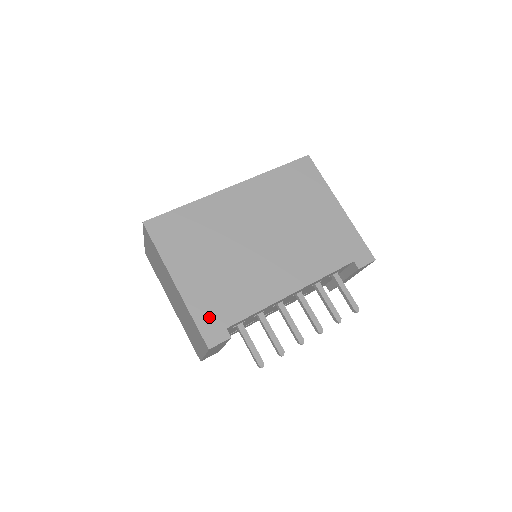
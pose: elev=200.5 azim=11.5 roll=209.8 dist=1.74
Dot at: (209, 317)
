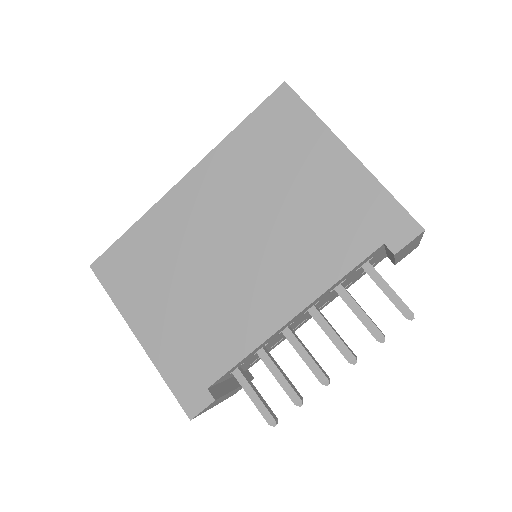
Dot at: (184, 376)
